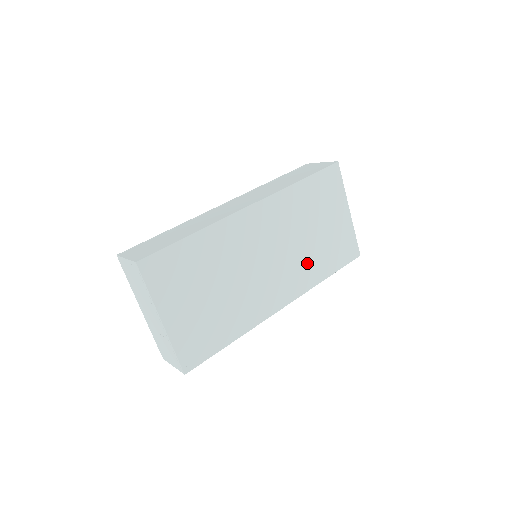
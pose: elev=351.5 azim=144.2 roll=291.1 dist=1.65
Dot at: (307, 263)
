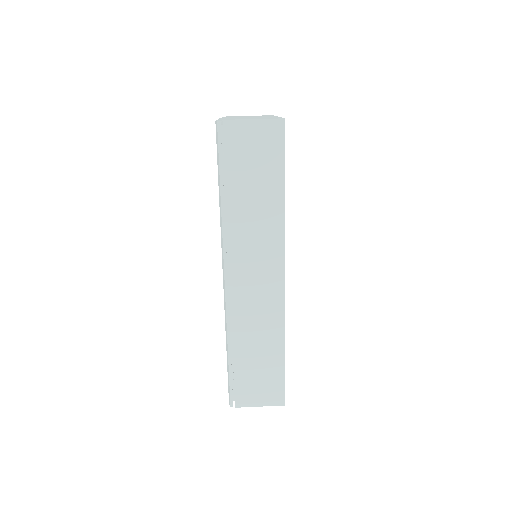
Dot at: occluded
